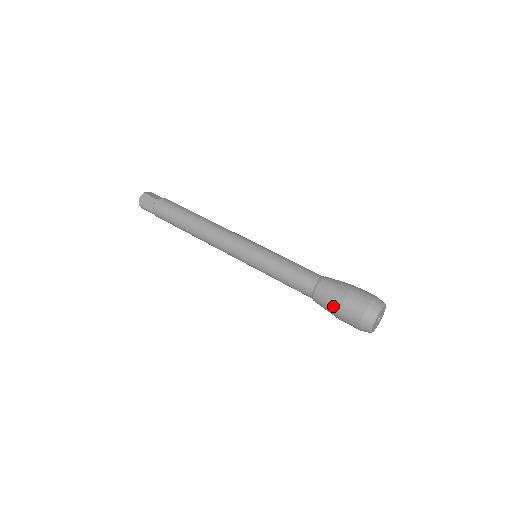
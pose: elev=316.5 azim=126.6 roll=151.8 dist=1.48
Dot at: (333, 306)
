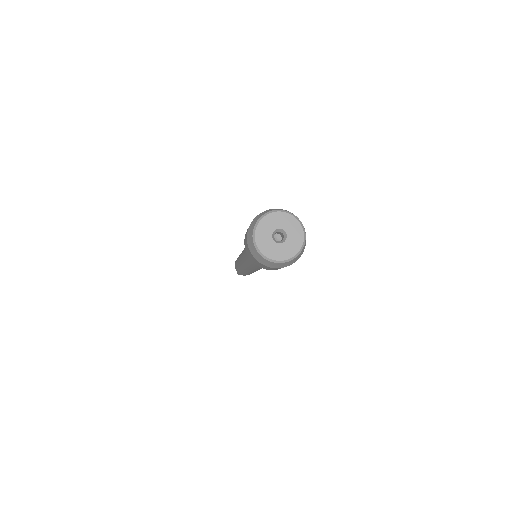
Dot at: occluded
